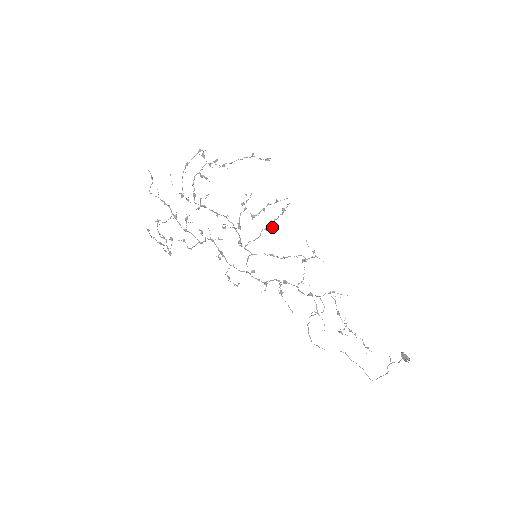
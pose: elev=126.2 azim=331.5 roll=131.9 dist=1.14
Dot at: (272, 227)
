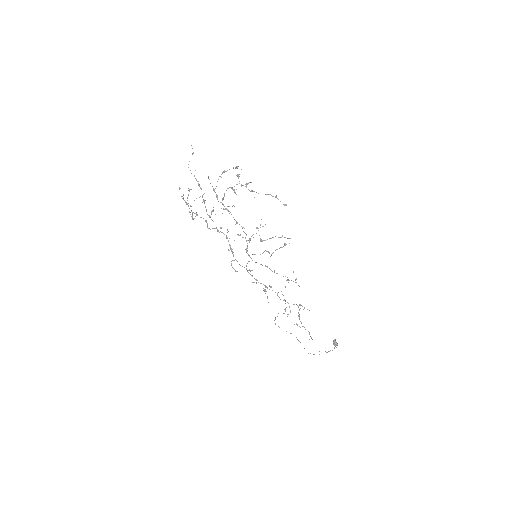
Dot at: occluded
